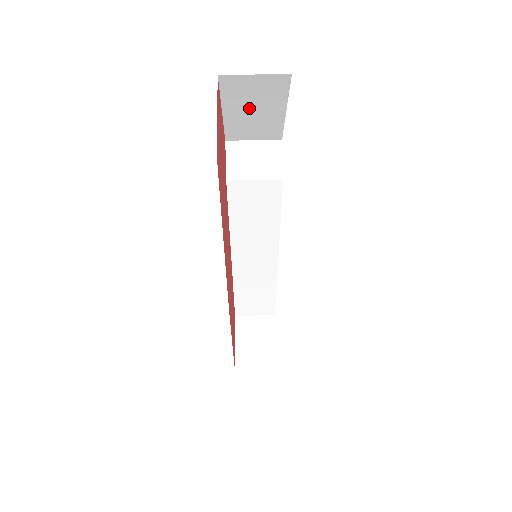
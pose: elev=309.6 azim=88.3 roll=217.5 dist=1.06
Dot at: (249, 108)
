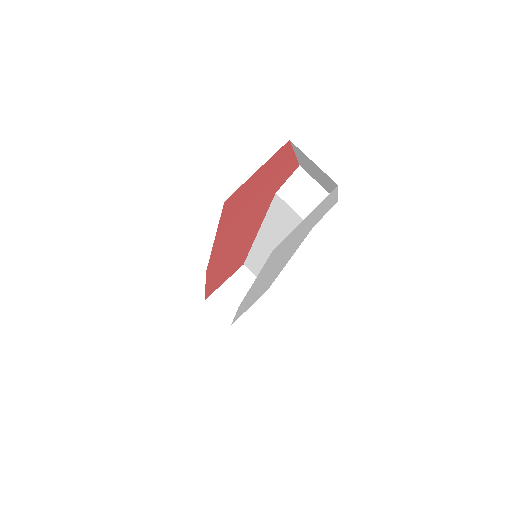
Dot at: (313, 169)
